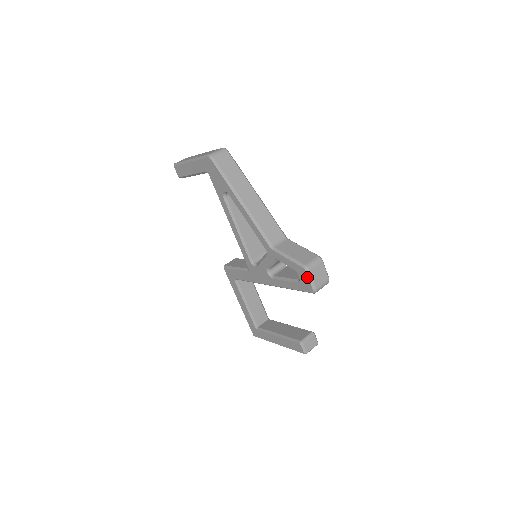
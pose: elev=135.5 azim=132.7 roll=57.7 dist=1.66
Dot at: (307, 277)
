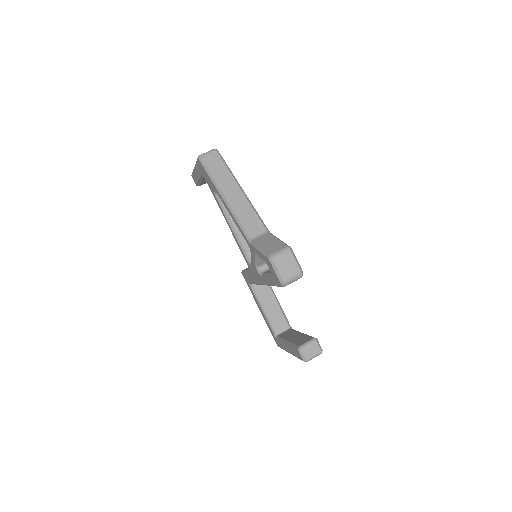
Dot at: (273, 268)
